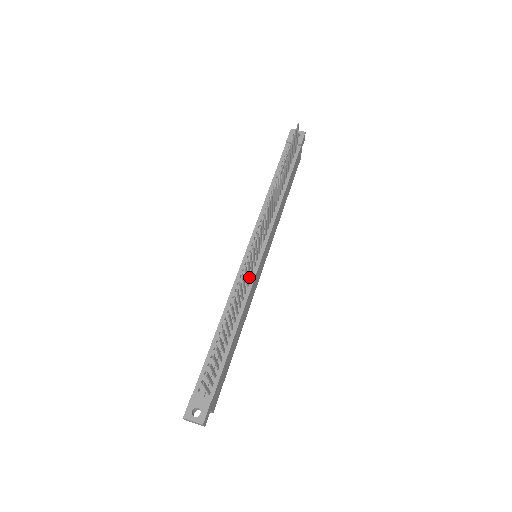
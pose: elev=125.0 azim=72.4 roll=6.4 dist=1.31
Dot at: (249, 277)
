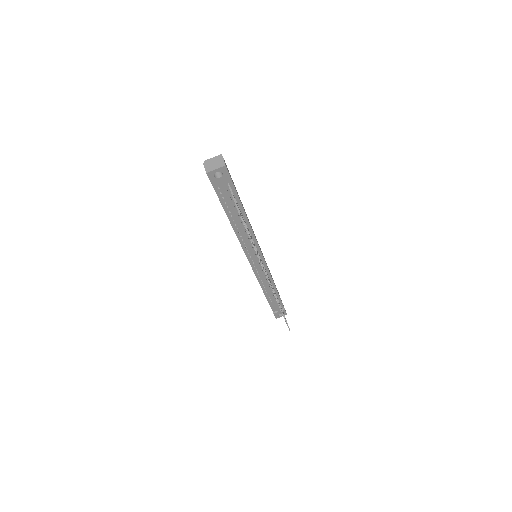
Dot at: occluded
